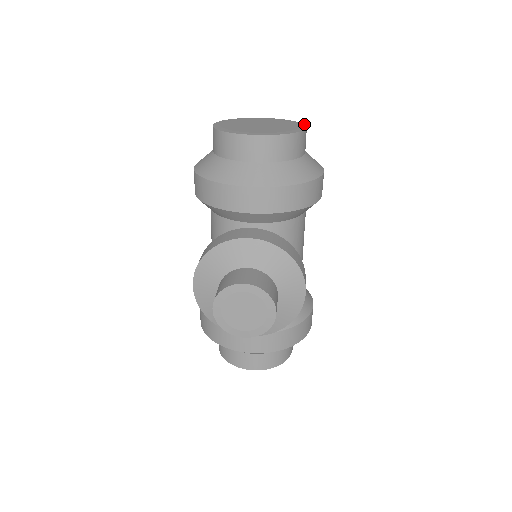
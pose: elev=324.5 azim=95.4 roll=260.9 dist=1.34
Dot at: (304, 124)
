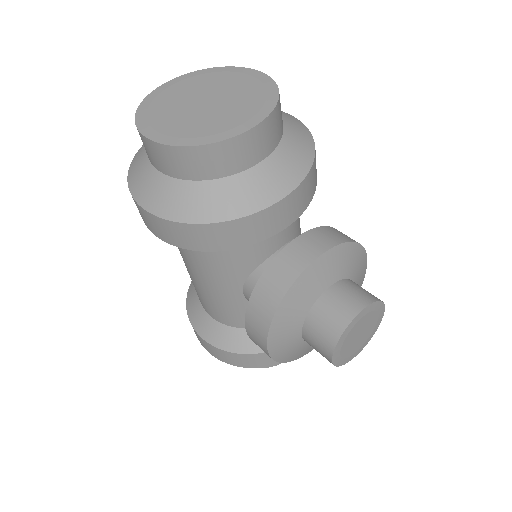
Dot at: (244, 67)
